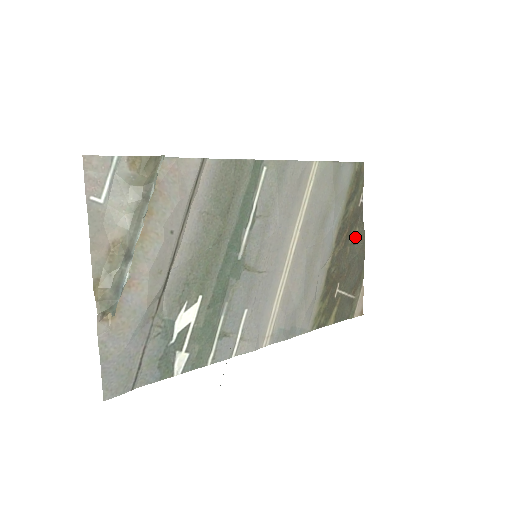
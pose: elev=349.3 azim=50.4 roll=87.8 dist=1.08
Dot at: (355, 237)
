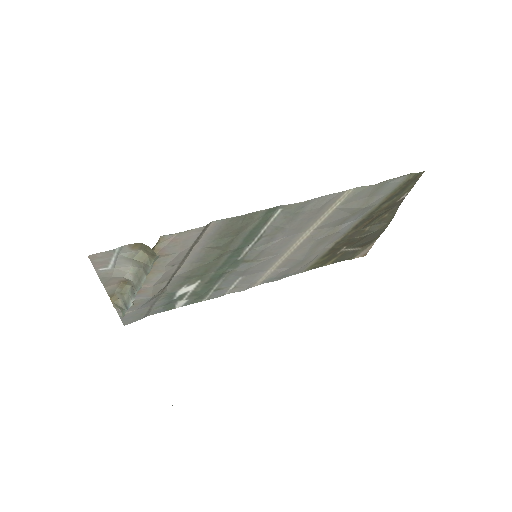
Dot at: (381, 219)
